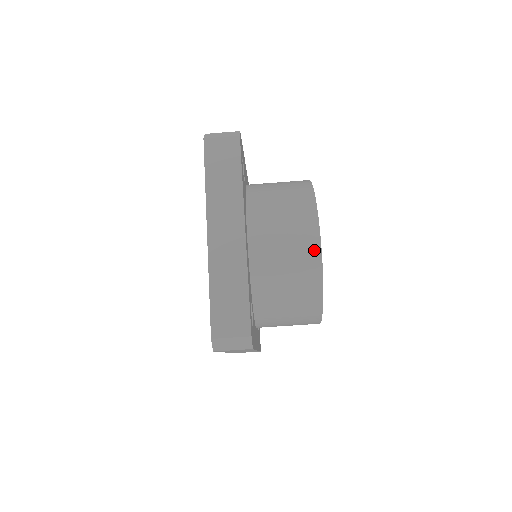
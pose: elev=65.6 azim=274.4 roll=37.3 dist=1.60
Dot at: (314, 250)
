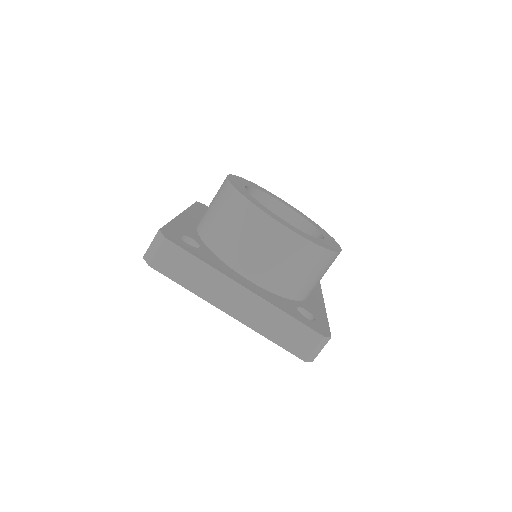
Dot at: (294, 240)
